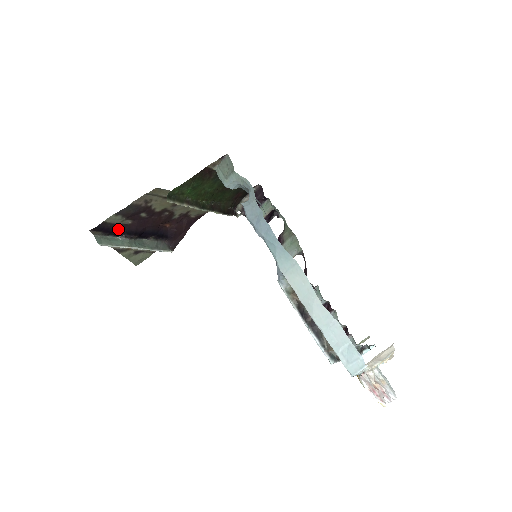
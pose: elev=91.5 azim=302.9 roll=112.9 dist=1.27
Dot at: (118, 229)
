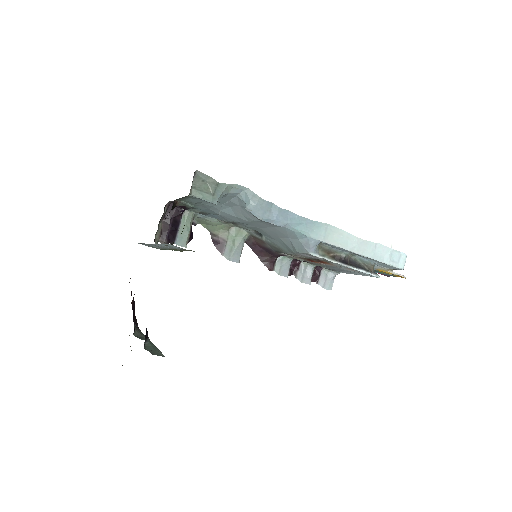
Dot at: occluded
